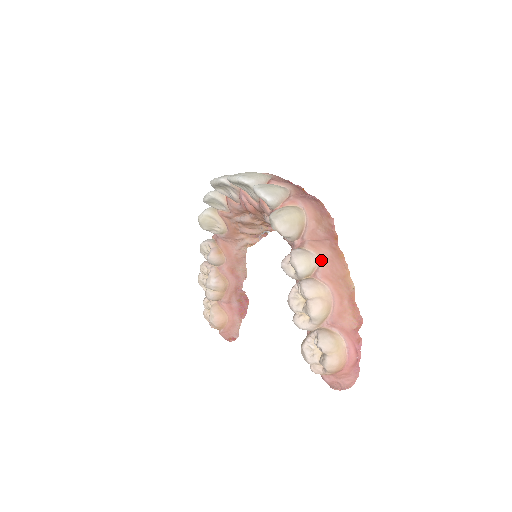
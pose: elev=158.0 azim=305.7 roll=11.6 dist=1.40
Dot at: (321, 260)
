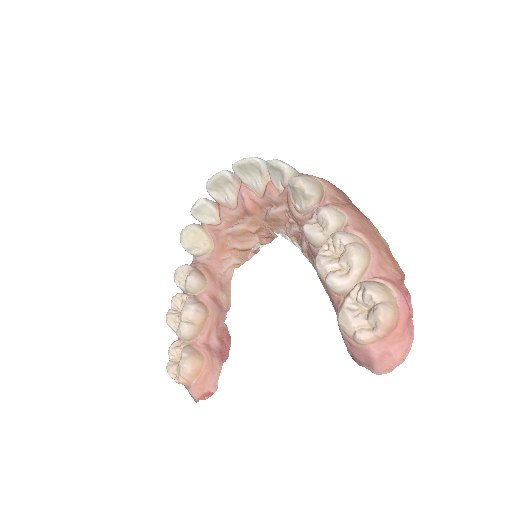
Dot at: (349, 216)
